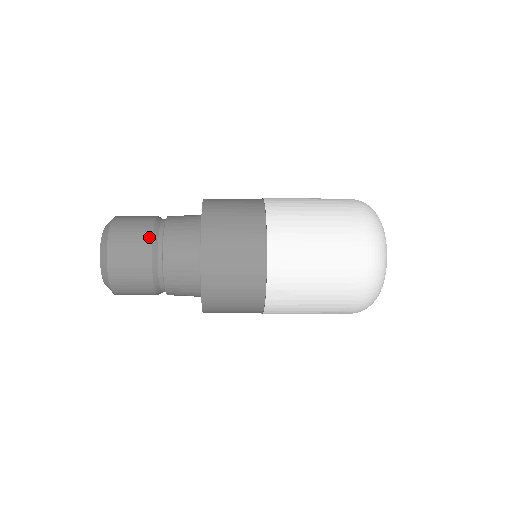
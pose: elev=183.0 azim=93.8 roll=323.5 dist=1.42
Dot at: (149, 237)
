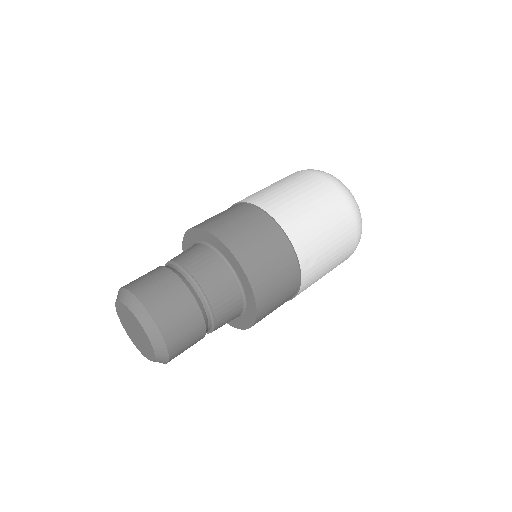
Dot at: (177, 280)
